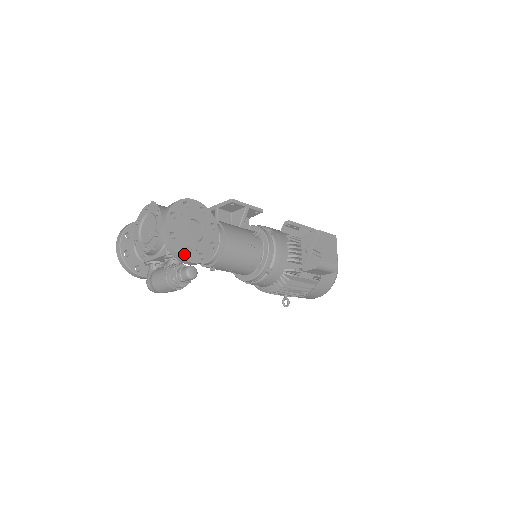
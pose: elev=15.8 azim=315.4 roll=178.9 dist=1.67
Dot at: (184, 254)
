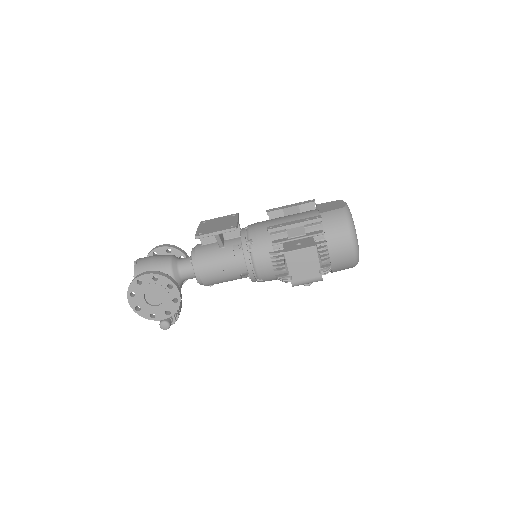
Dot at: (156, 313)
